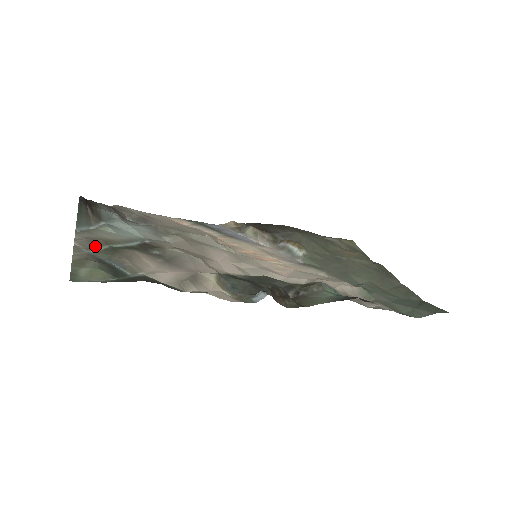
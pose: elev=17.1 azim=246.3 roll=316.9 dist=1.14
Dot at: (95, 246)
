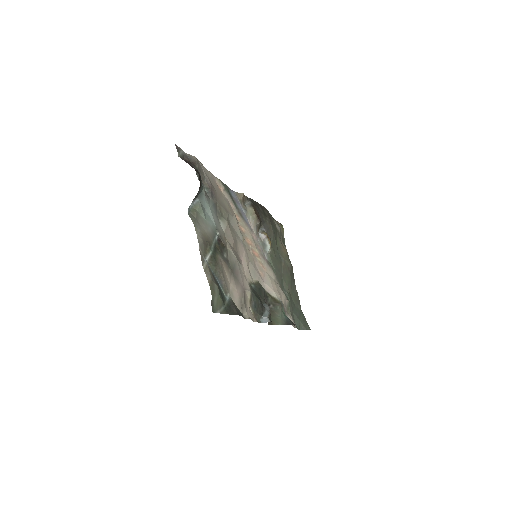
Dot at: (206, 251)
